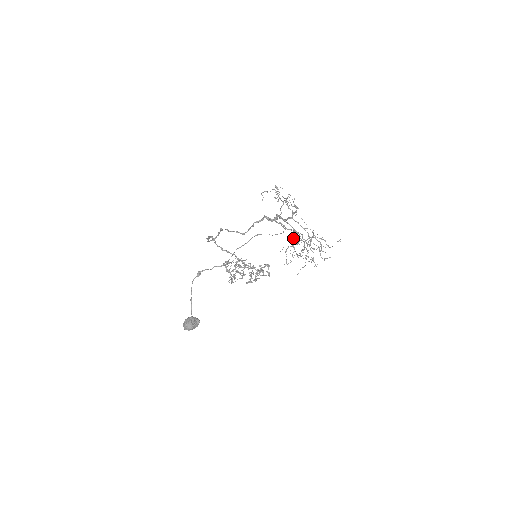
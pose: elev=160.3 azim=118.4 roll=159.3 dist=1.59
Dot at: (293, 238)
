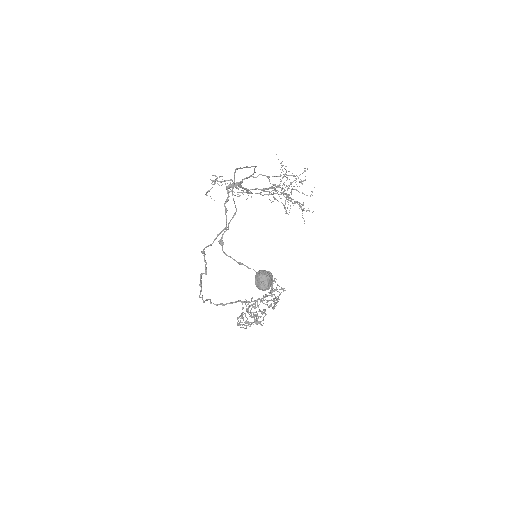
Dot at: occluded
